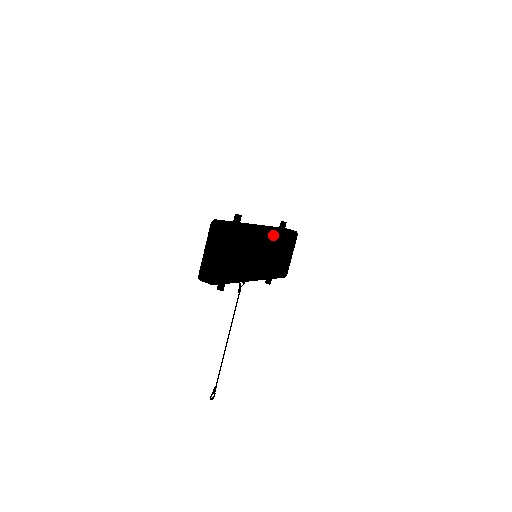
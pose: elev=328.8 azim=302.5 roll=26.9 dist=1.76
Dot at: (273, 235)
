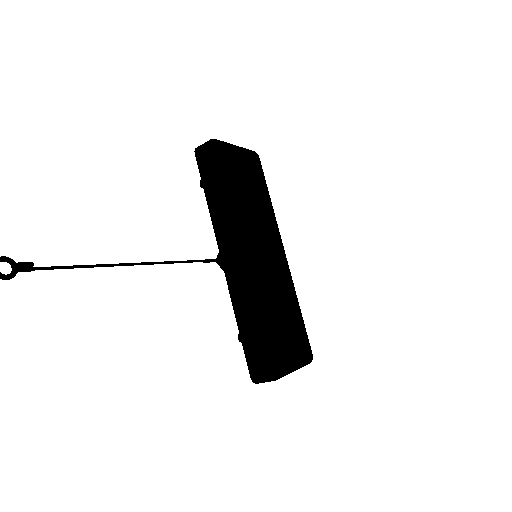
Dot at: (287, 273)
